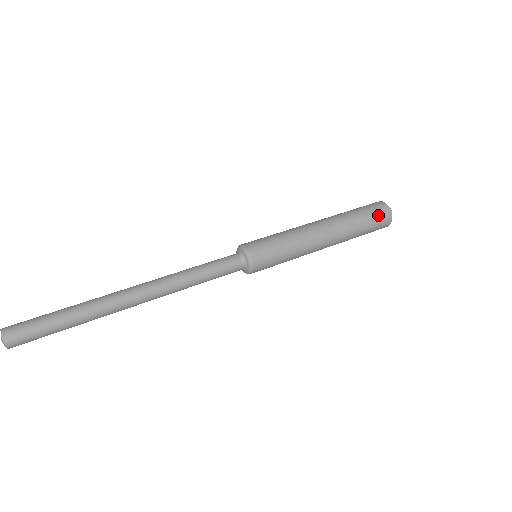
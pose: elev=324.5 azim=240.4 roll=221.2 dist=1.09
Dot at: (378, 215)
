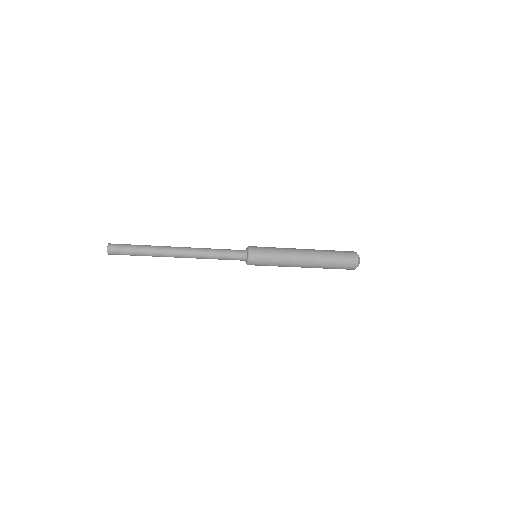
Dot at: (346, 254)
